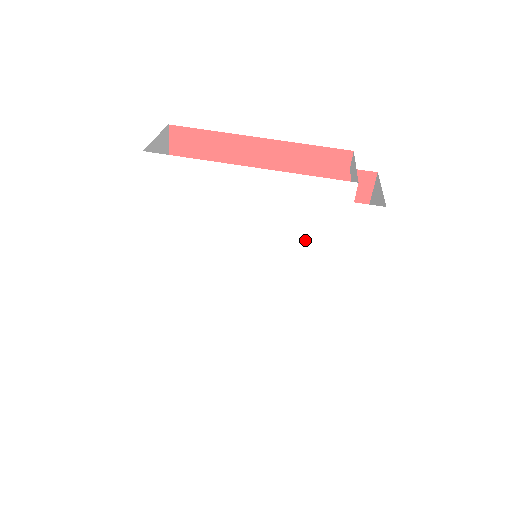
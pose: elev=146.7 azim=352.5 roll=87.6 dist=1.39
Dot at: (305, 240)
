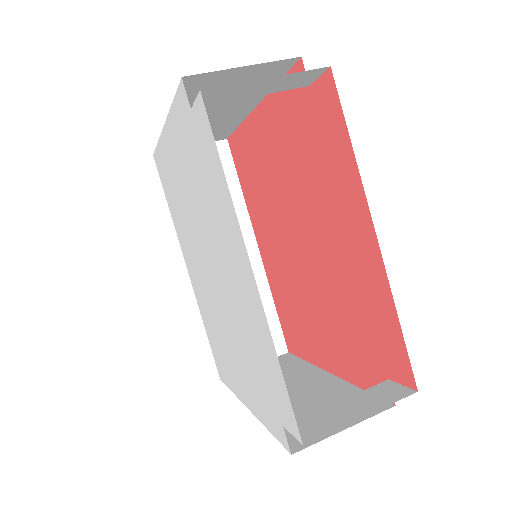
Dot at: (202, 195)
